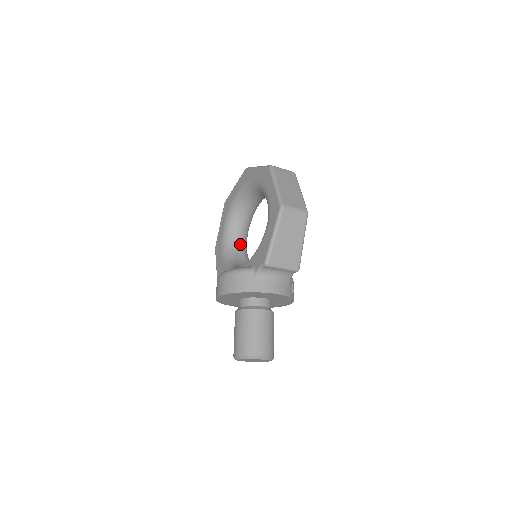
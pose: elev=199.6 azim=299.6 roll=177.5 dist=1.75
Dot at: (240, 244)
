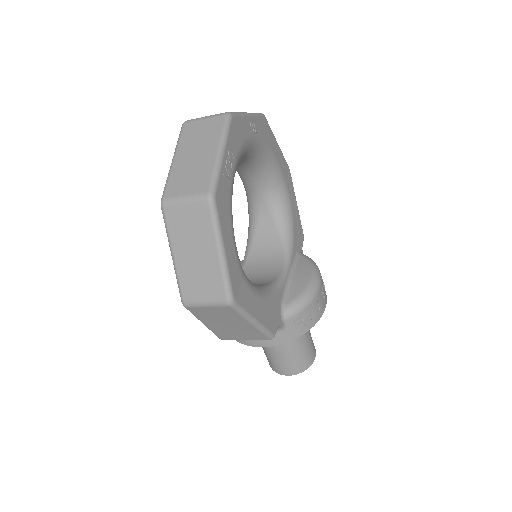
Dot at: (262, 194)
